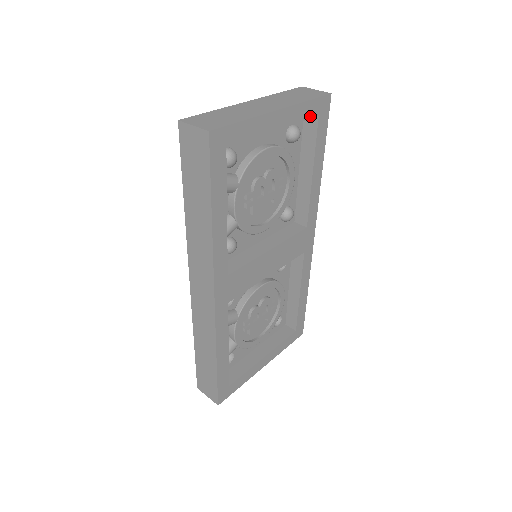
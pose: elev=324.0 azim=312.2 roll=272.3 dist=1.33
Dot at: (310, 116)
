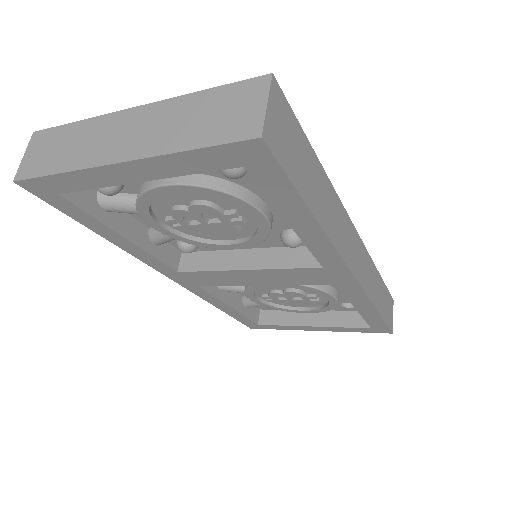
Dot at: (215, 167)
